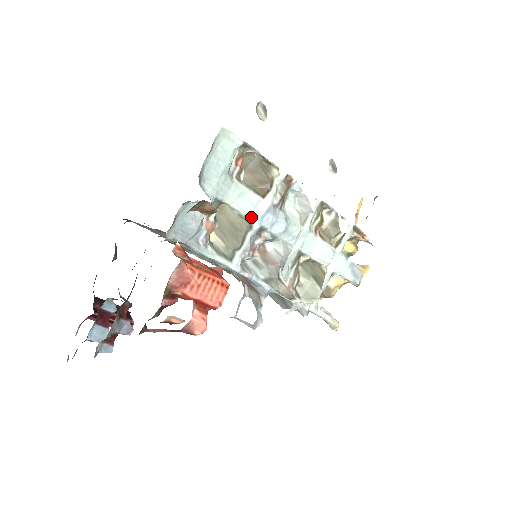
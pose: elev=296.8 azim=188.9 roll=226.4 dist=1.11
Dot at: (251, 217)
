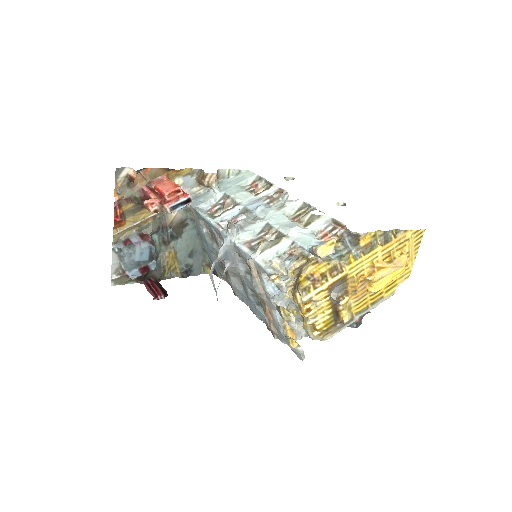
Dot at: (242, 203)
